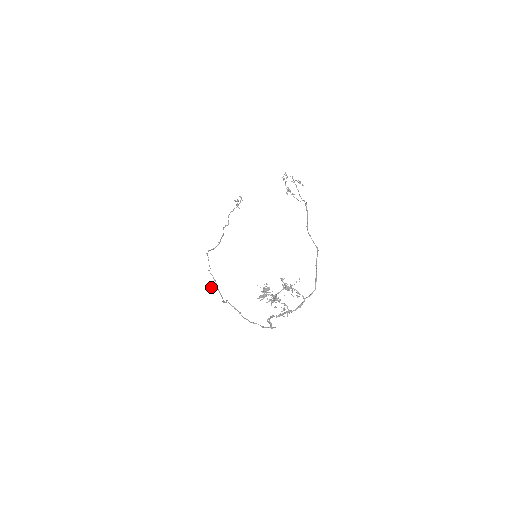
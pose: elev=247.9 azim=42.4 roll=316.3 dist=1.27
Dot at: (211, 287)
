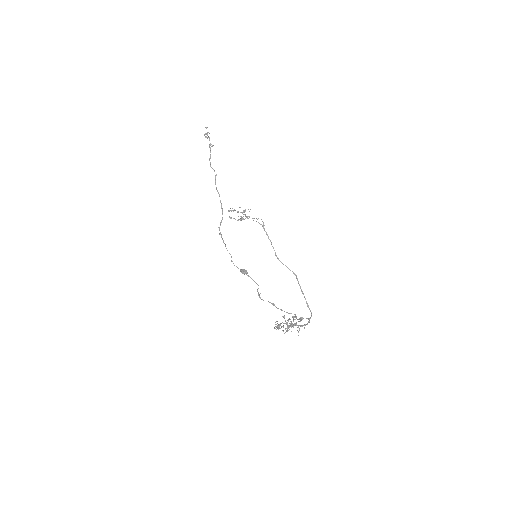
Dot at: occluded
